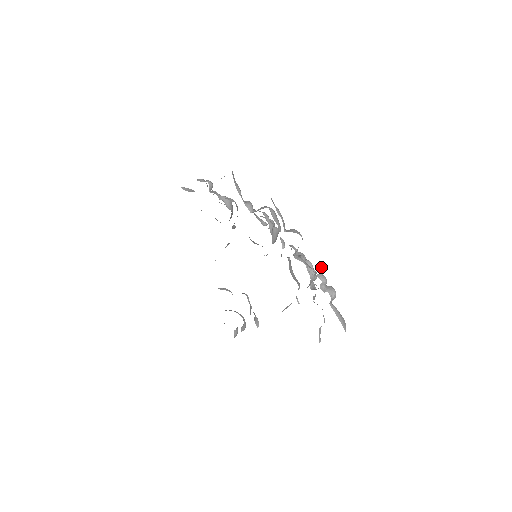
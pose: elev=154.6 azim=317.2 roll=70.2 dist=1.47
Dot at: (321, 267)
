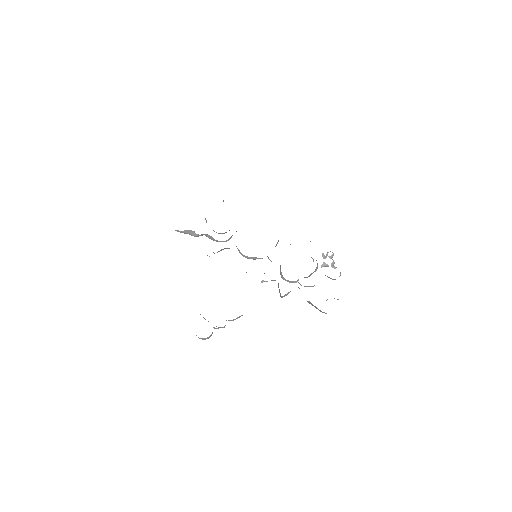
Dot at: occluded
